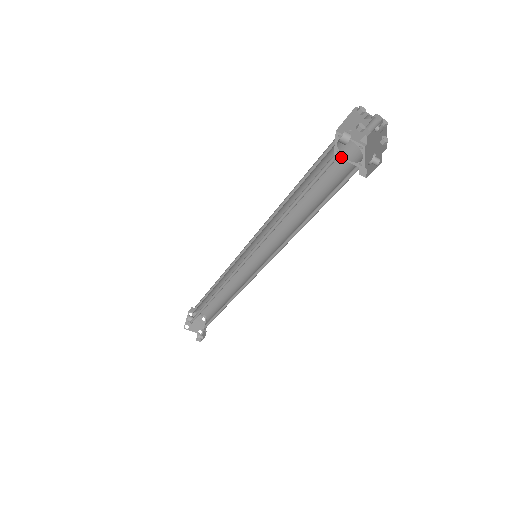
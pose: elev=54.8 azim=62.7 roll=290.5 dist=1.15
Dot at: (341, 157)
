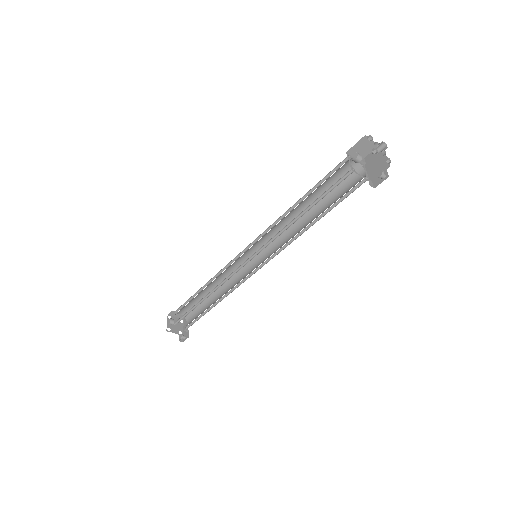
Dot at: (356, 172)
